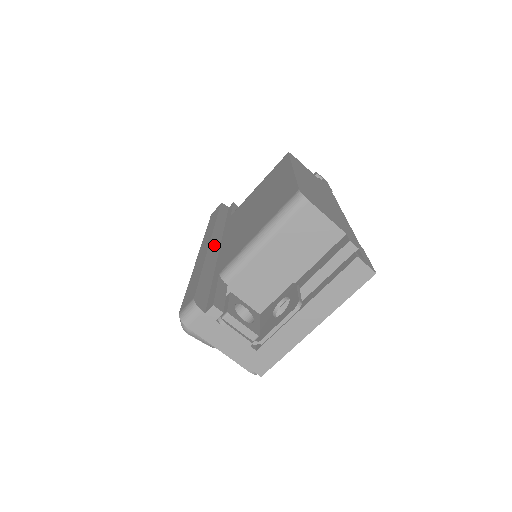
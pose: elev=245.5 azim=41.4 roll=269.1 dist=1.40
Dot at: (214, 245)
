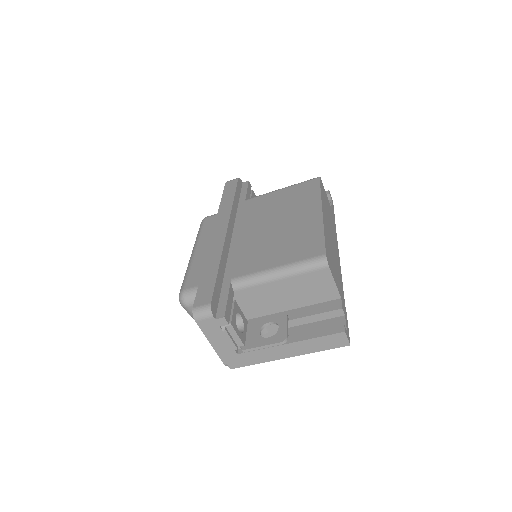
Dot at: (228, 236)
